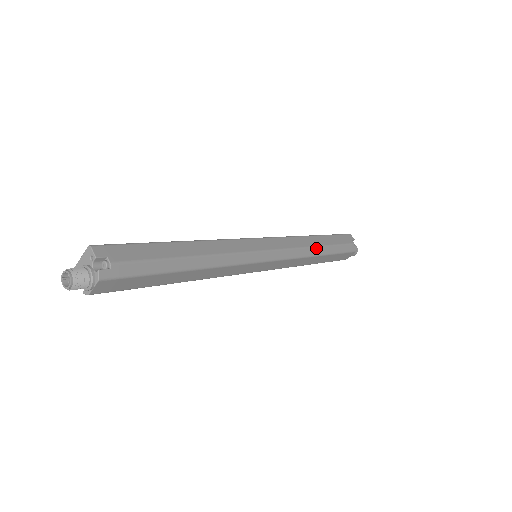
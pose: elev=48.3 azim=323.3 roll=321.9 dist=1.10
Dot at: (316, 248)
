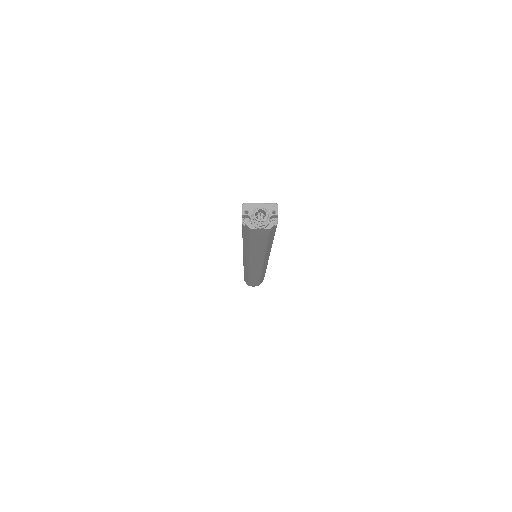
Dot at: occluded
